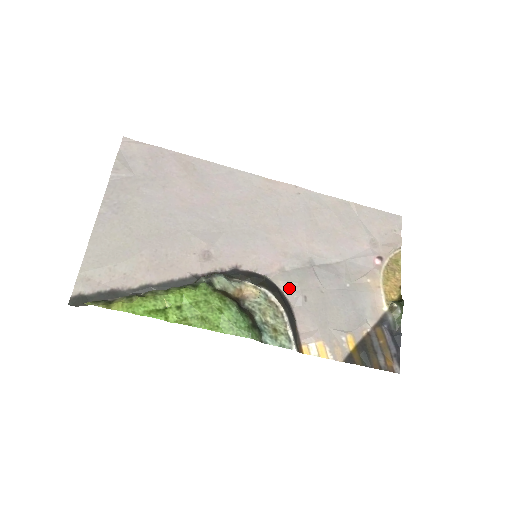
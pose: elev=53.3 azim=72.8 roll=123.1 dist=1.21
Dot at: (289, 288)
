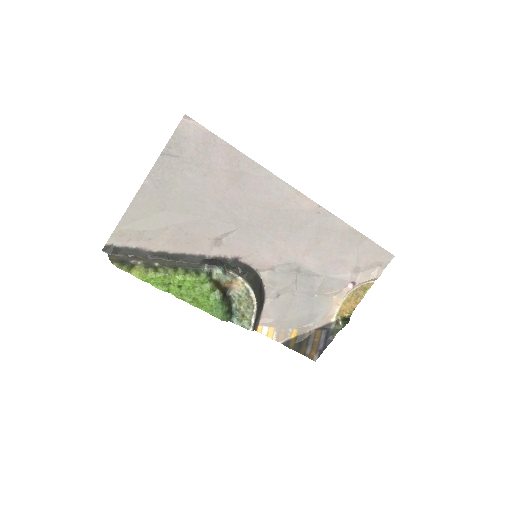
Dot at: (270, 284)
